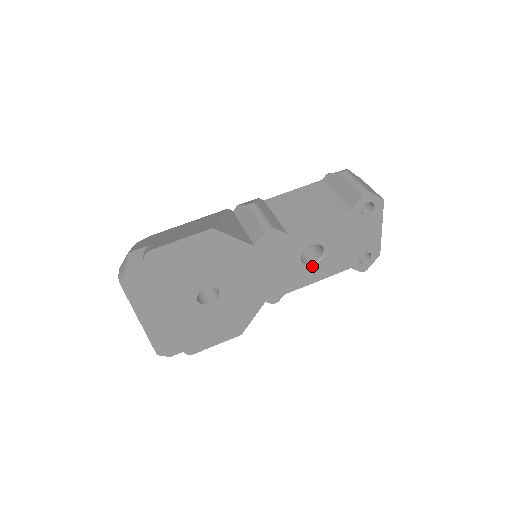
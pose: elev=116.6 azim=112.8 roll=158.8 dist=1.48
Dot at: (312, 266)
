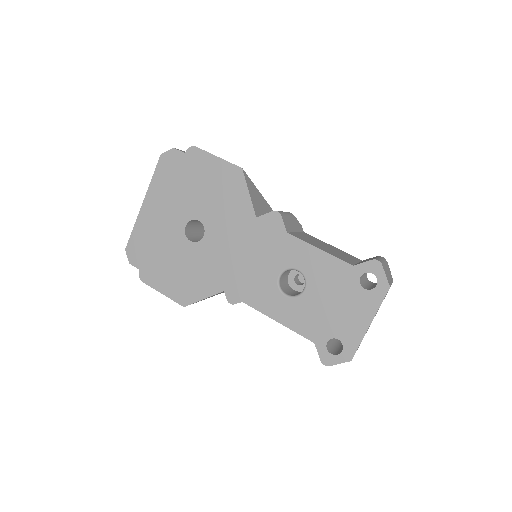
Dot at: (284, 296)
